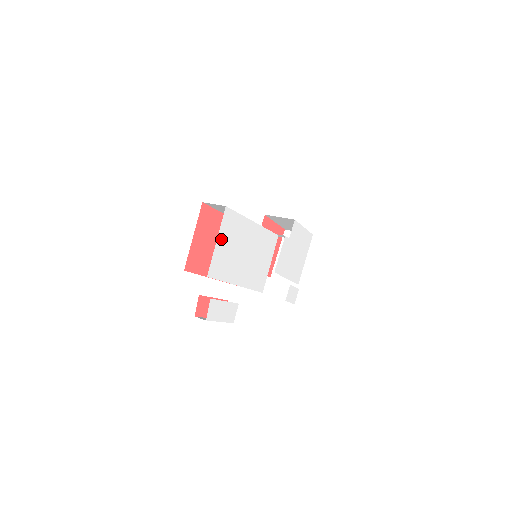
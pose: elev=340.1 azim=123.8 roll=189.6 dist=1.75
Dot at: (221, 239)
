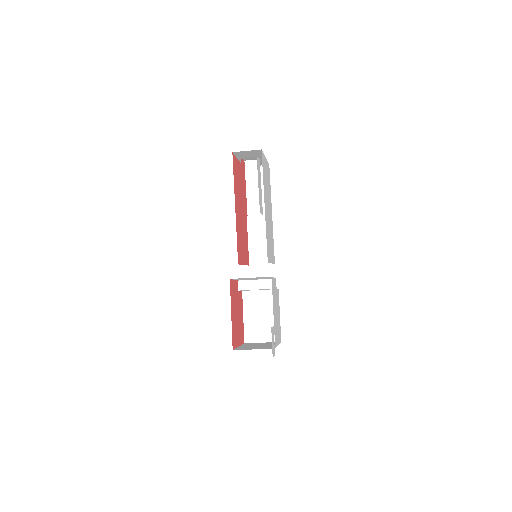
Dot at: (266, 165)
